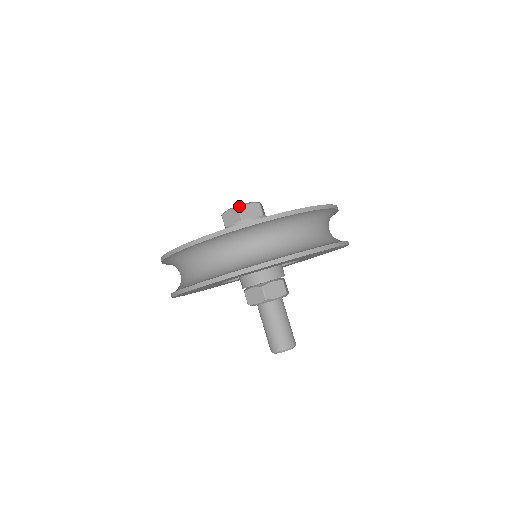
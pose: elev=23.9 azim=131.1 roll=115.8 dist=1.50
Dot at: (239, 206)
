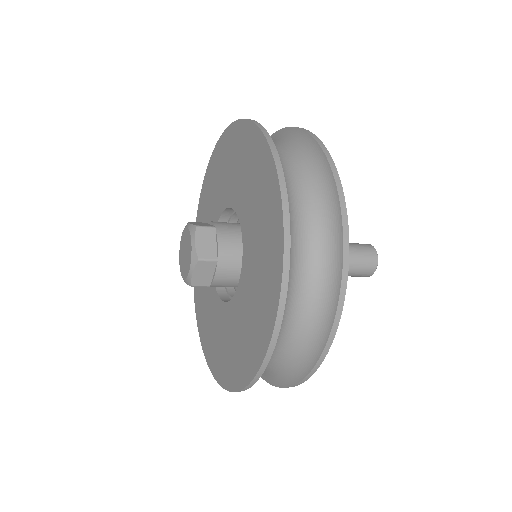
Dot at: (189, 283)
